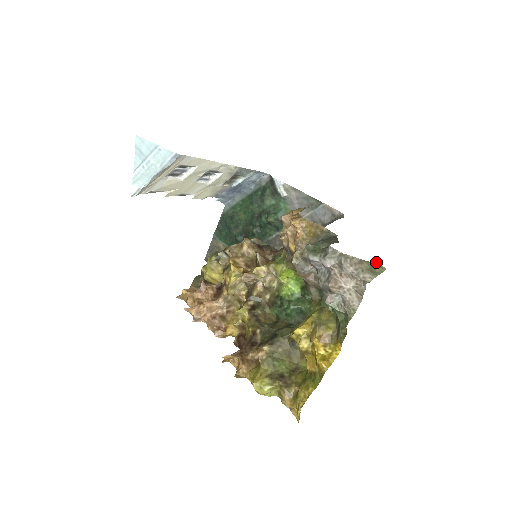
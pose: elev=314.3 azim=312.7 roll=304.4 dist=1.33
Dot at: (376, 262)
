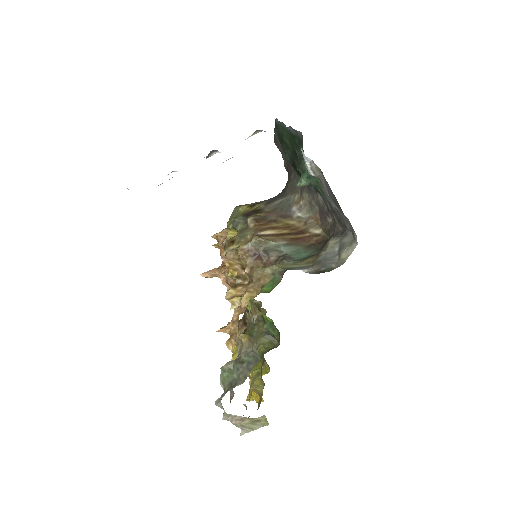
Dot at: occluded
